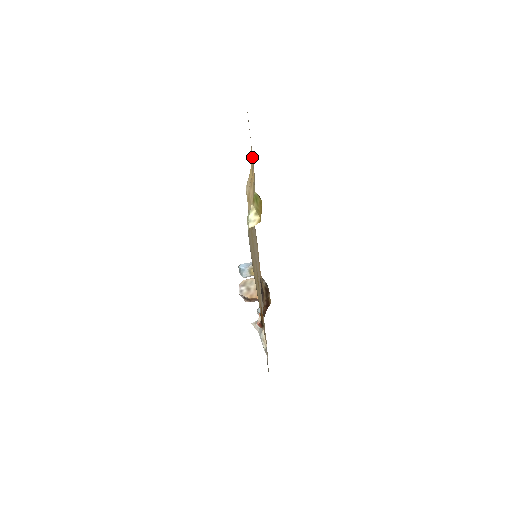
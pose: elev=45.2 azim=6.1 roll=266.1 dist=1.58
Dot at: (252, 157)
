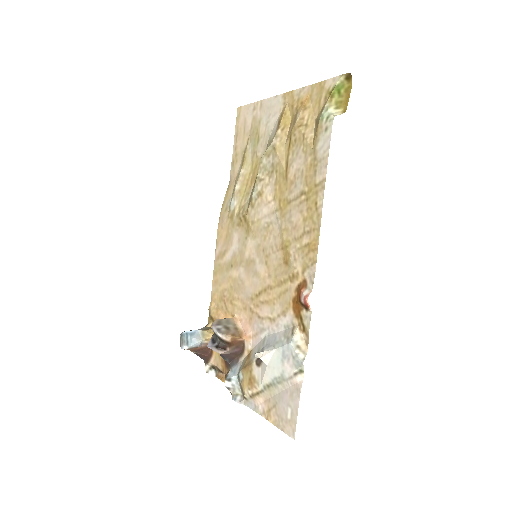
Dot at: (296, 94)
